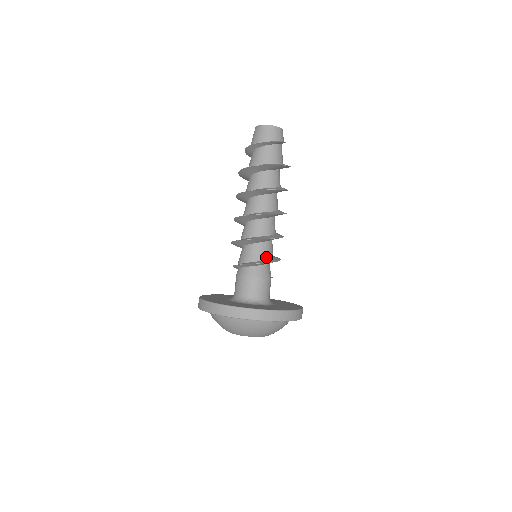
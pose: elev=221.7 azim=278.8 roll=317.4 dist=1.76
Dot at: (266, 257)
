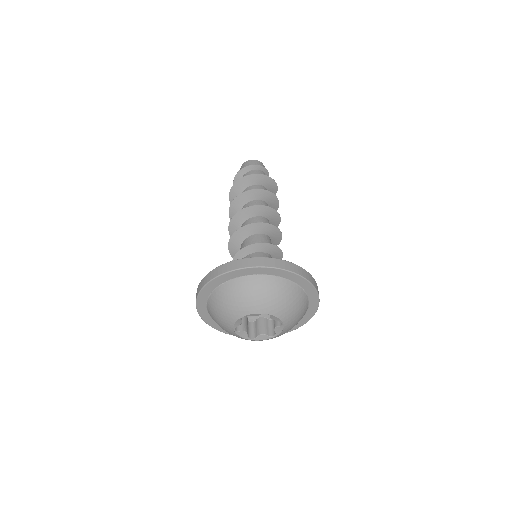
Dot at: occluded
